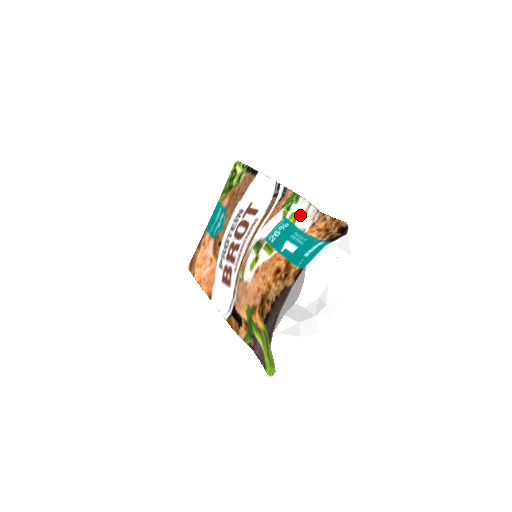
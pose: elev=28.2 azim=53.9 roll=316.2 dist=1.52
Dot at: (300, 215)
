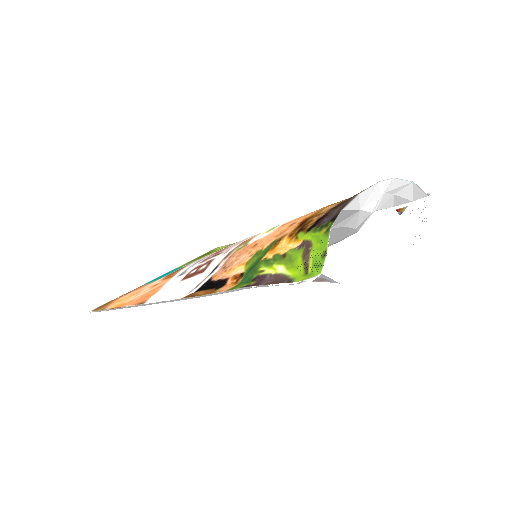
Dot at: occluded
